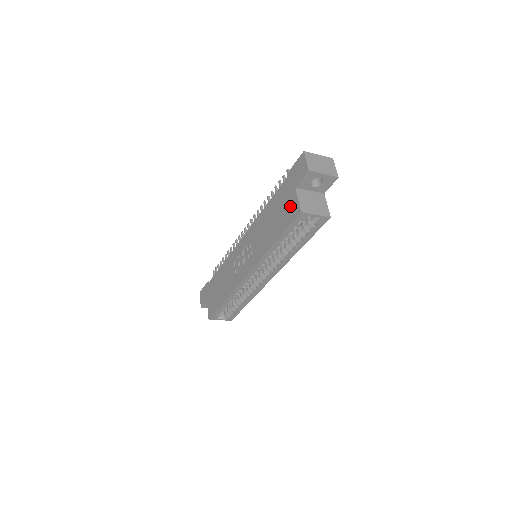
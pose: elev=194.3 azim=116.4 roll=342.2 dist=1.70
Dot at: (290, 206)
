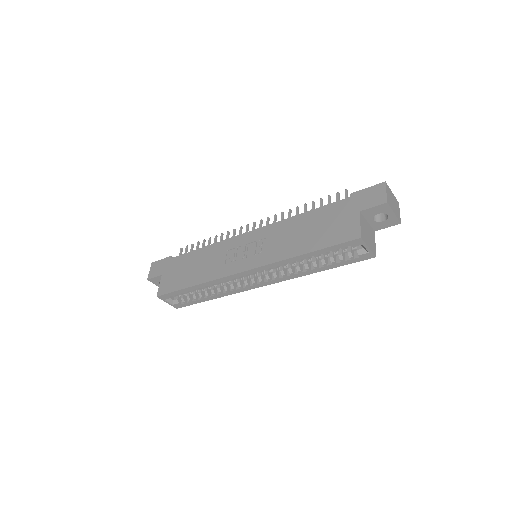
Dot at: (345, 226)
